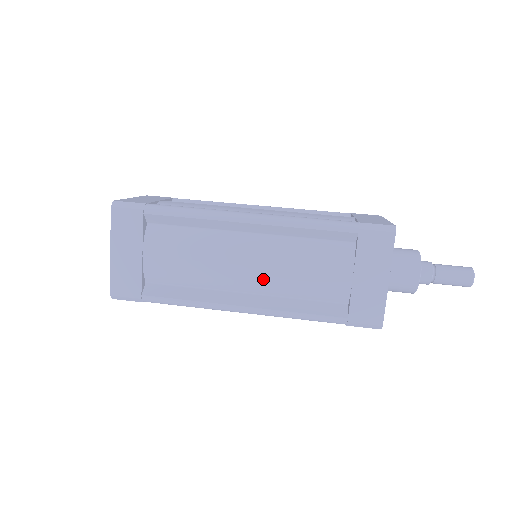
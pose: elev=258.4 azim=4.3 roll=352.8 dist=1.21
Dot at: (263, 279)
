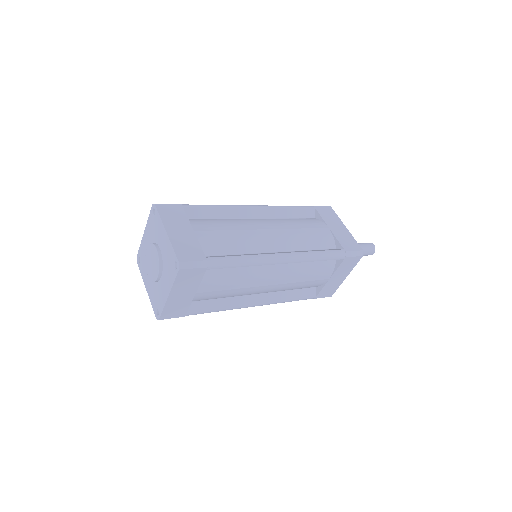
Dot at: (276, 289)
